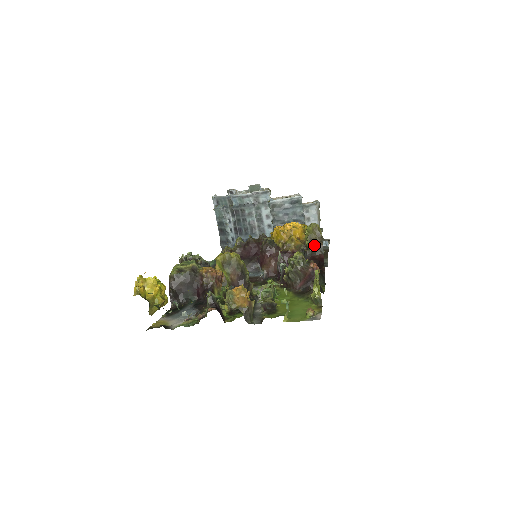
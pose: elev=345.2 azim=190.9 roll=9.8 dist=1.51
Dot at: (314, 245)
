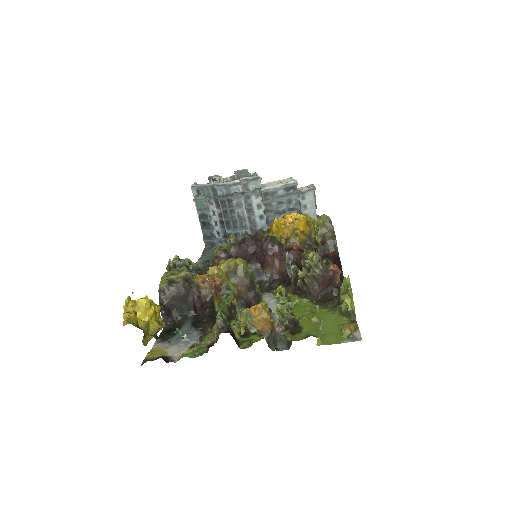
Dot at: (326, 241)
